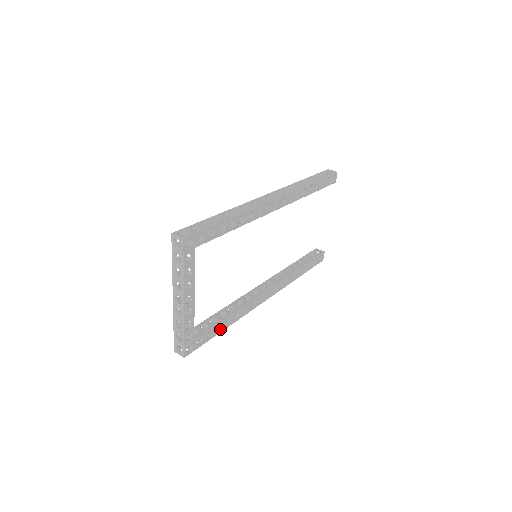
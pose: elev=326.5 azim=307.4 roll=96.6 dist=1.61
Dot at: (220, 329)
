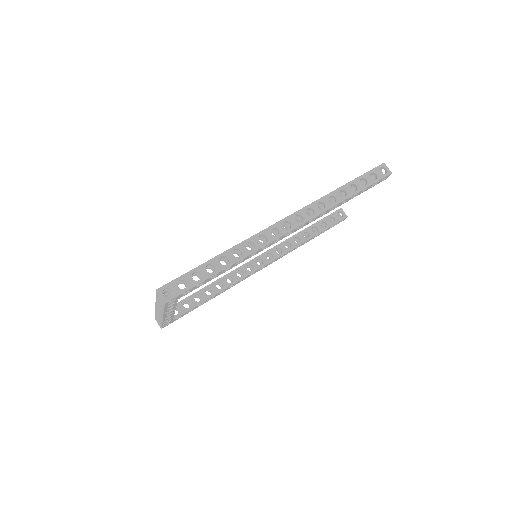
Dot at: (202, 304)
